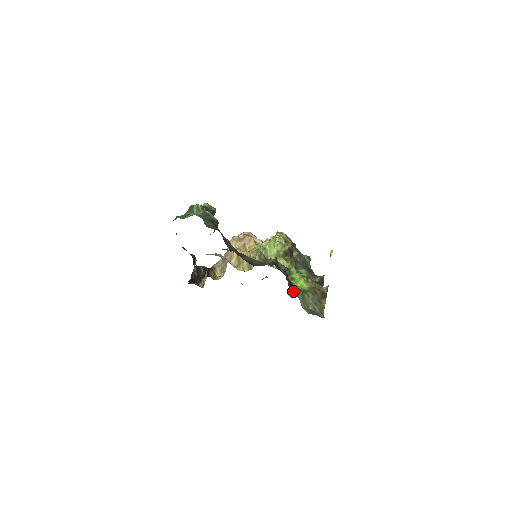
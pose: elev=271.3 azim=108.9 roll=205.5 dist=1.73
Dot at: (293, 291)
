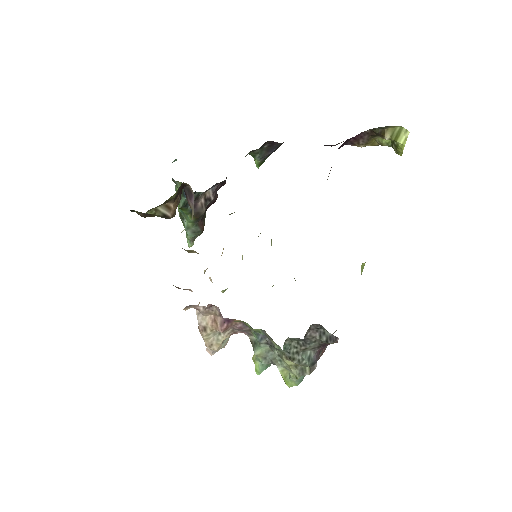
Dot at: occluded
